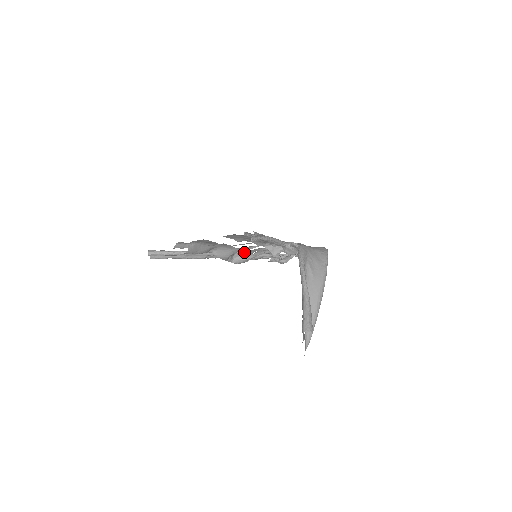
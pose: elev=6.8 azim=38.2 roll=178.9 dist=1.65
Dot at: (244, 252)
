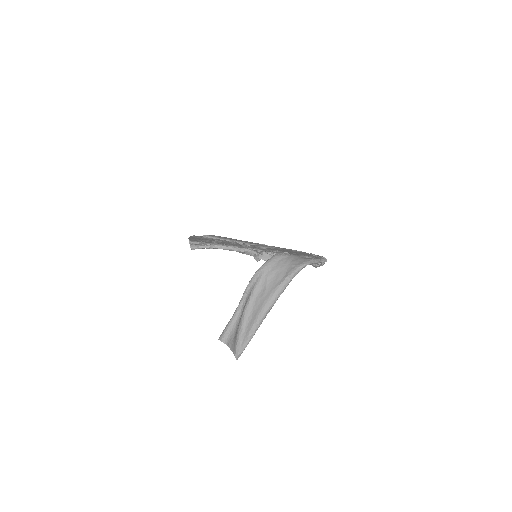
Dot at: occluded
